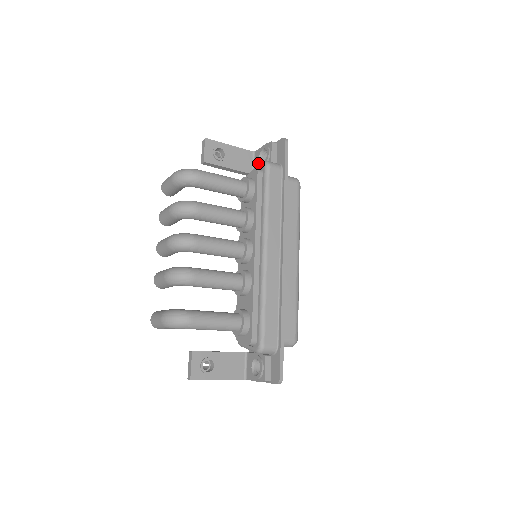
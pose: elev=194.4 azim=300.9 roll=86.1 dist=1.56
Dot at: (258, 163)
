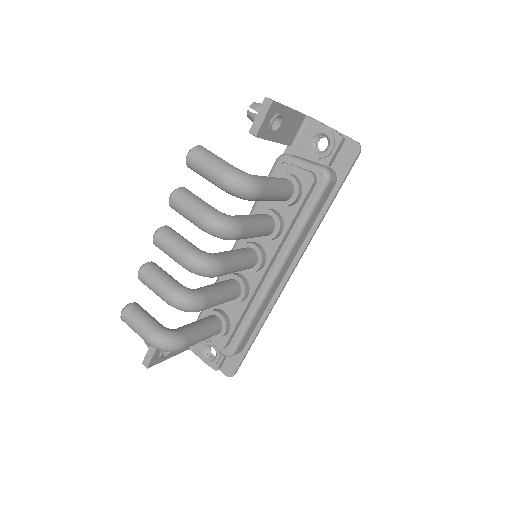
Dot at: (308, 144)
